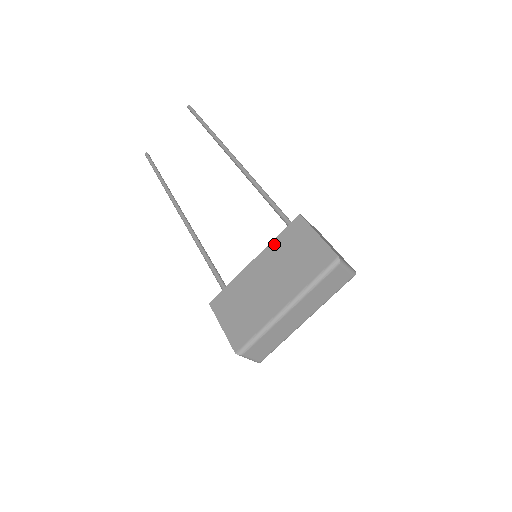
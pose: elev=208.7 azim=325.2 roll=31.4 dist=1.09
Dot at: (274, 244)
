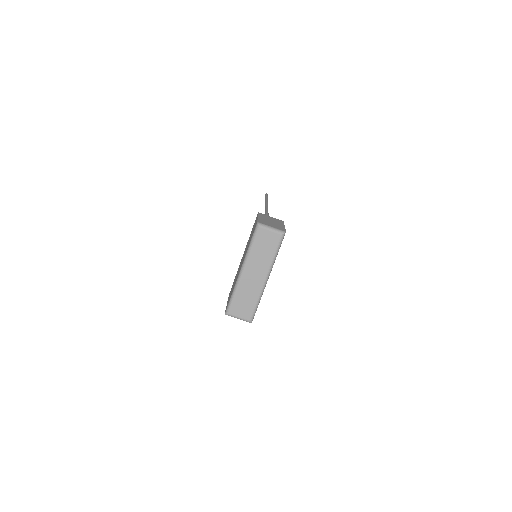
Dot at: occluded
